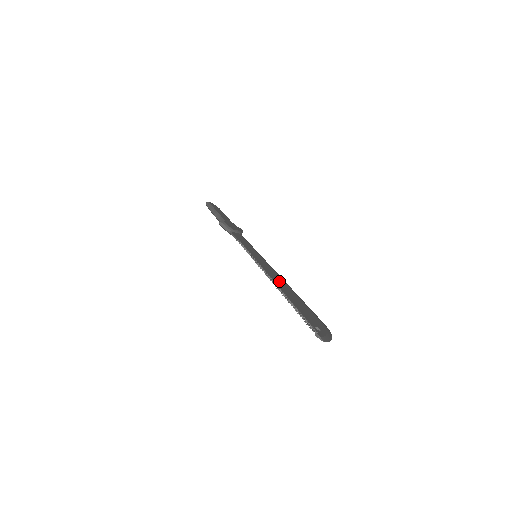
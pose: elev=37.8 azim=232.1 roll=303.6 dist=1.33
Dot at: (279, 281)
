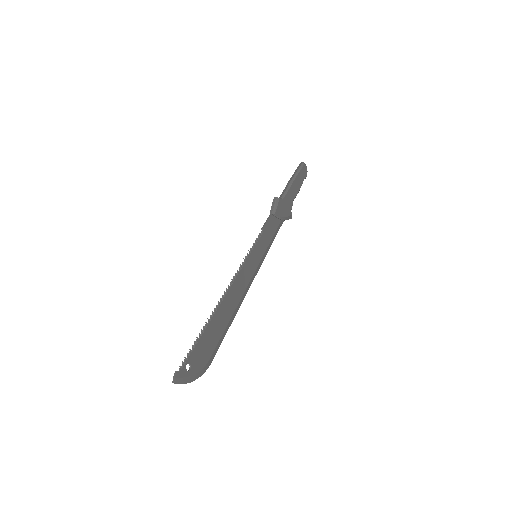
Dot at: (233, 297)
